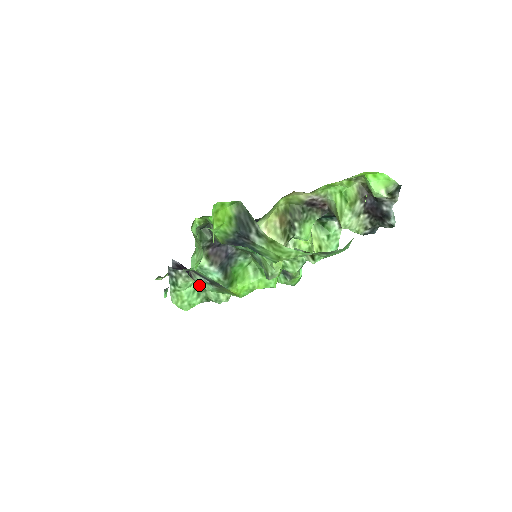
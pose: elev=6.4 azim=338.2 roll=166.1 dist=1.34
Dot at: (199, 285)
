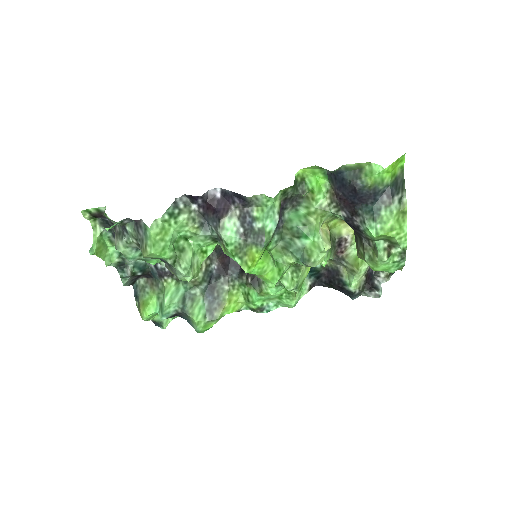
Dot at: (180, 241)
